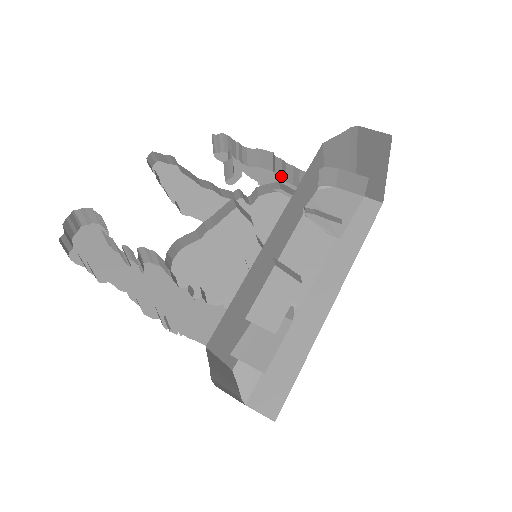
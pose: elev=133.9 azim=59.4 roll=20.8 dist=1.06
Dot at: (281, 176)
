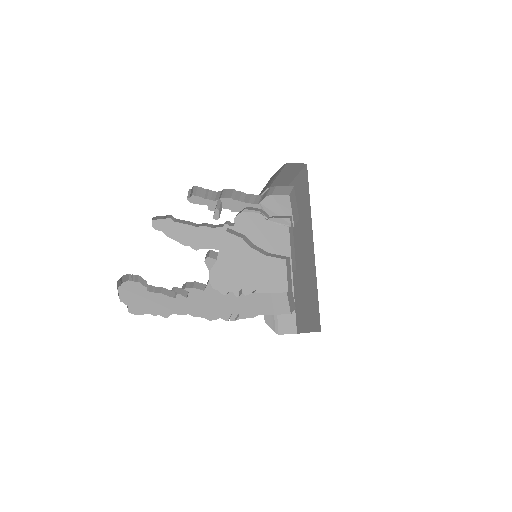
Dot at: (239, 200)
